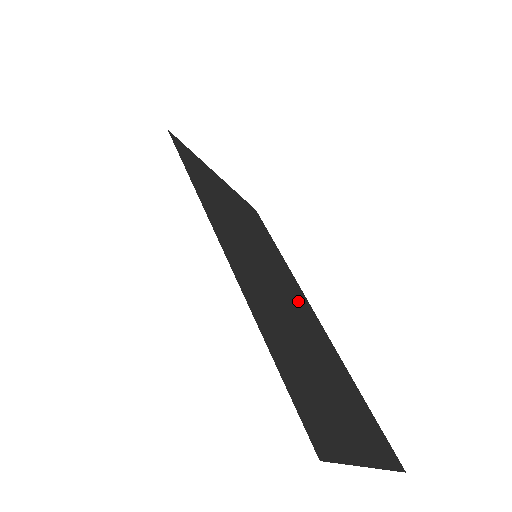
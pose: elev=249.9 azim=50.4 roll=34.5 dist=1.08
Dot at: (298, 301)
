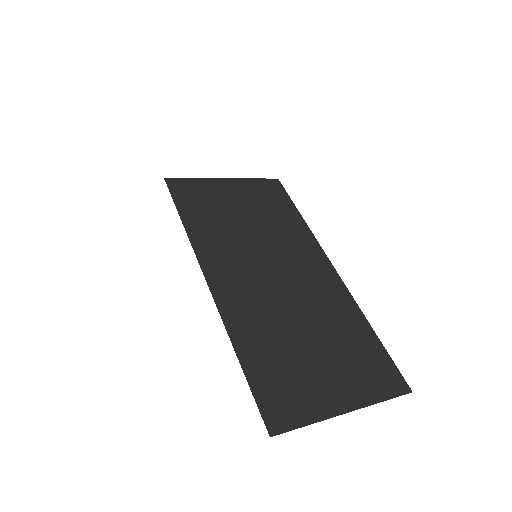
Dot at: (308, 271)
